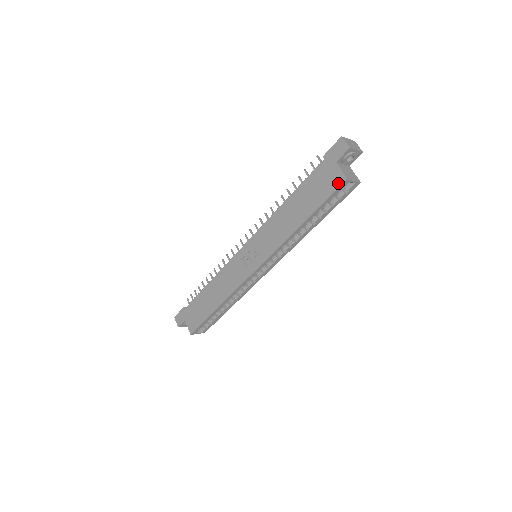
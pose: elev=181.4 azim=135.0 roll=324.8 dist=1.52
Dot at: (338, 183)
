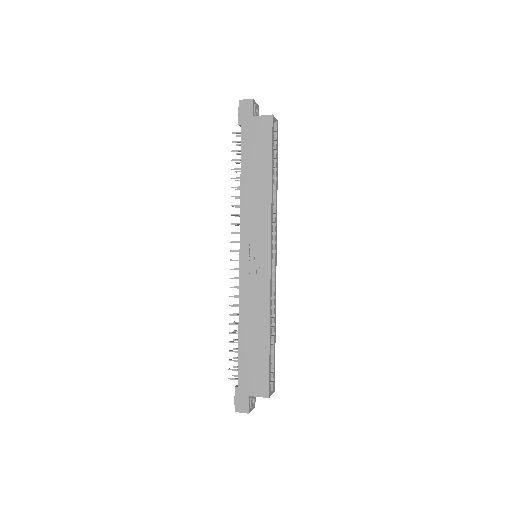
Dot at: (268, 124)
